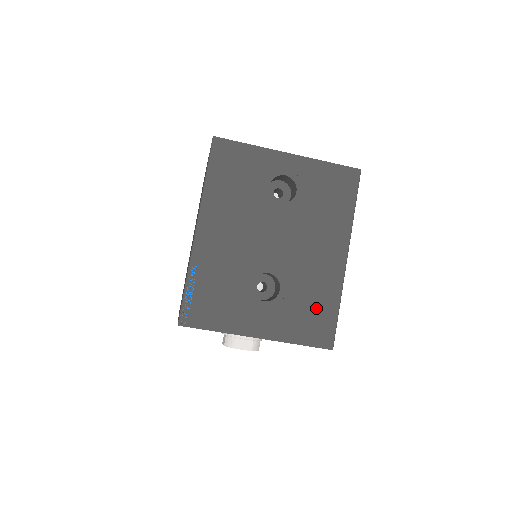
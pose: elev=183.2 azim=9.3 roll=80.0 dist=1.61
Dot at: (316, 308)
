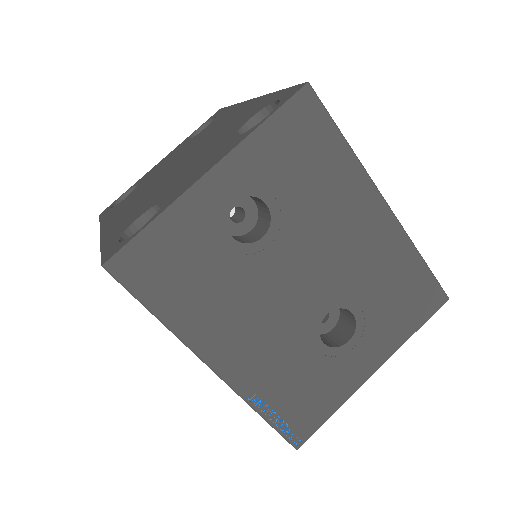
Dot at: (402, 286)
